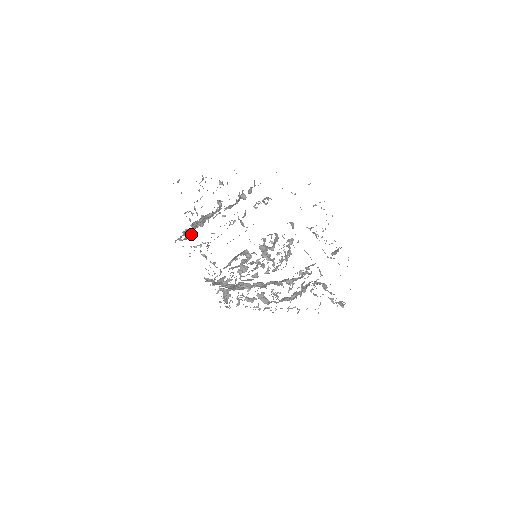
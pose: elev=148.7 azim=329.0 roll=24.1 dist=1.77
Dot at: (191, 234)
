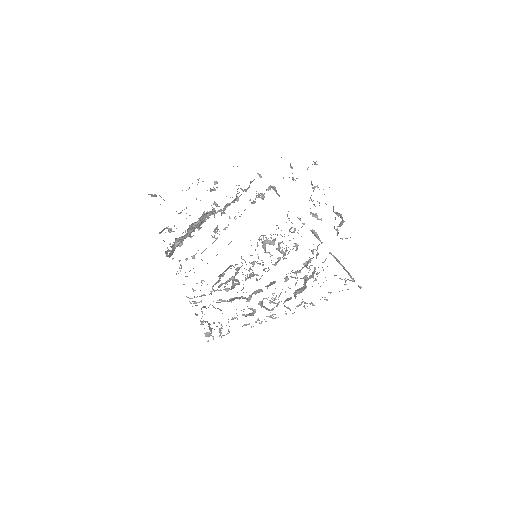
Dot at: (172, 252)
